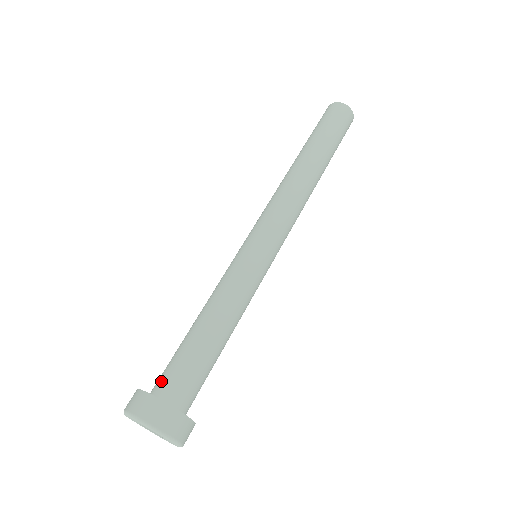
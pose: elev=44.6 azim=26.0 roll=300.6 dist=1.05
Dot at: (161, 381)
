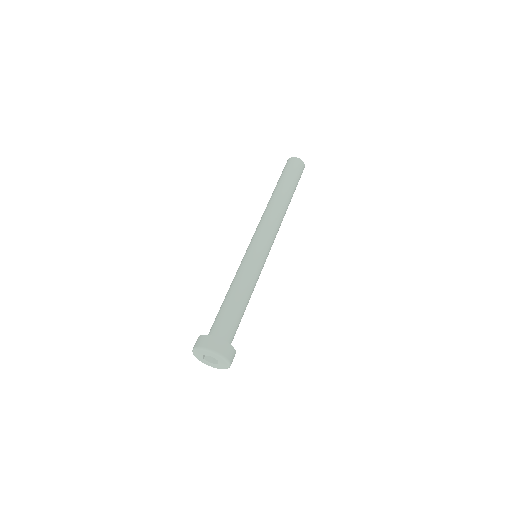
Dot at: occluded
